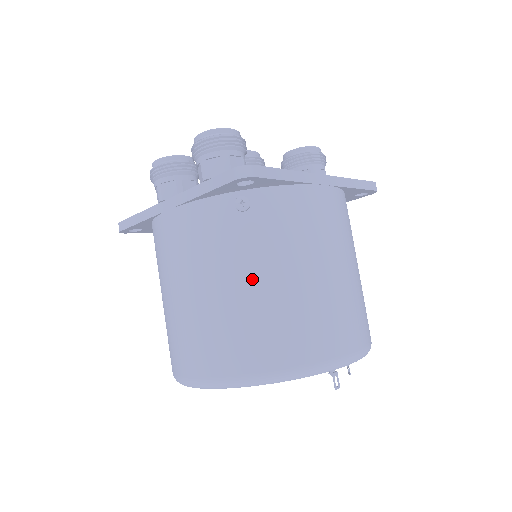
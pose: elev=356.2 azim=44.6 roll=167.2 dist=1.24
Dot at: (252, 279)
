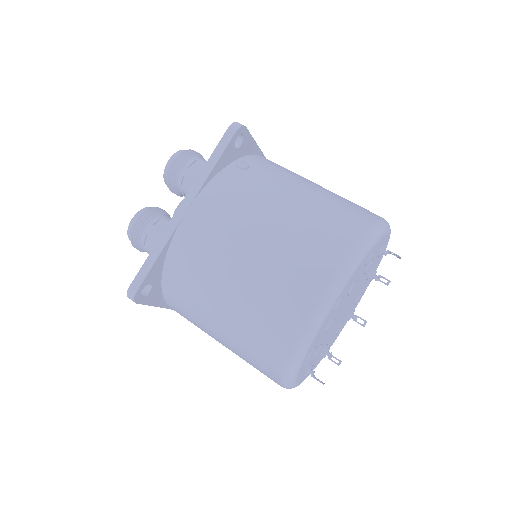
Dot at: (294, 195)
